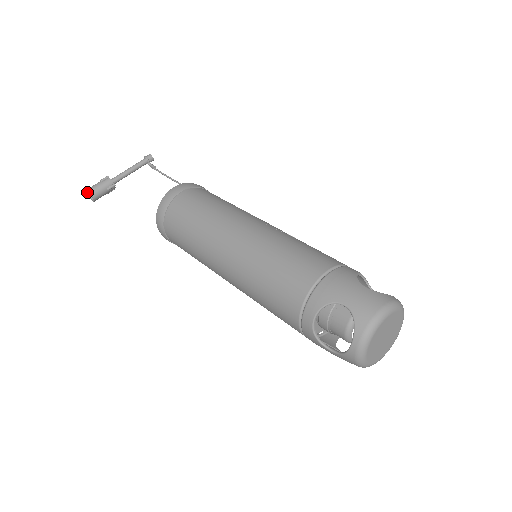
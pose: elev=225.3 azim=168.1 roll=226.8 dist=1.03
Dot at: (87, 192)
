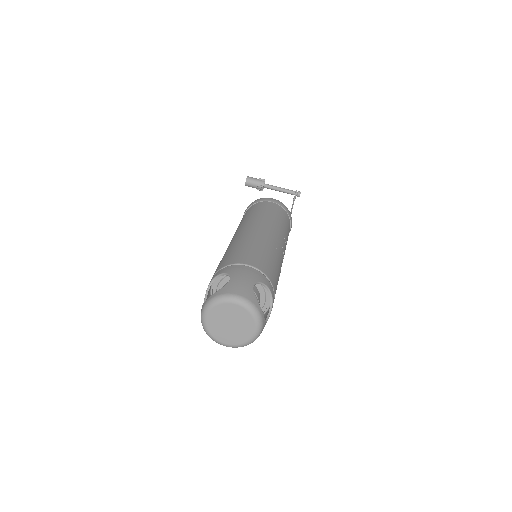
Dot at: occluded
